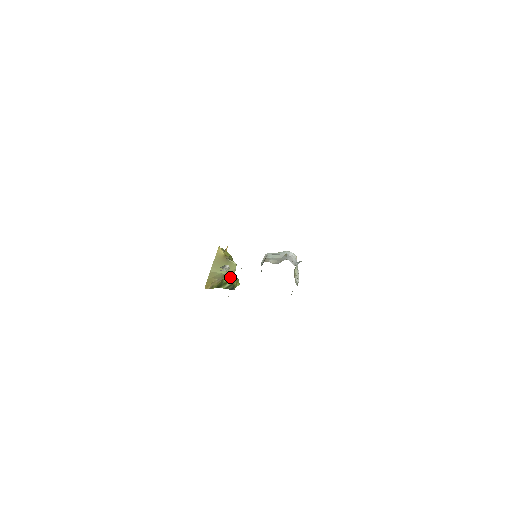
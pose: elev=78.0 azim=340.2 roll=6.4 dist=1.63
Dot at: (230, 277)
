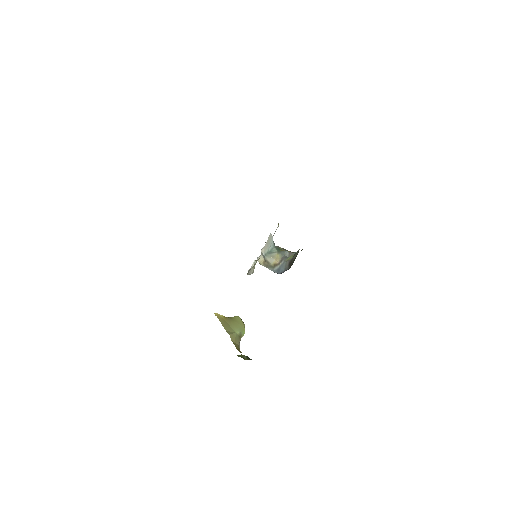
Dot at: (238, 355)
